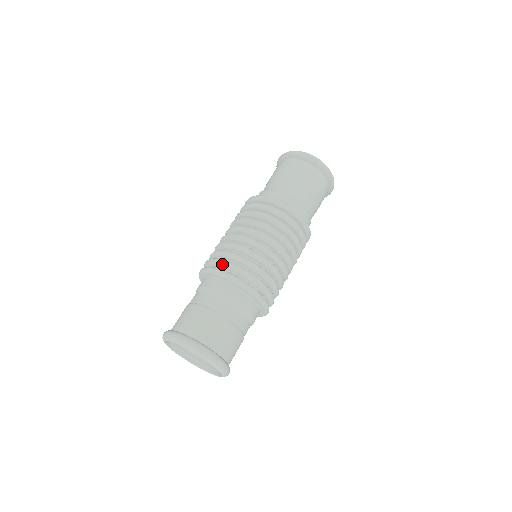
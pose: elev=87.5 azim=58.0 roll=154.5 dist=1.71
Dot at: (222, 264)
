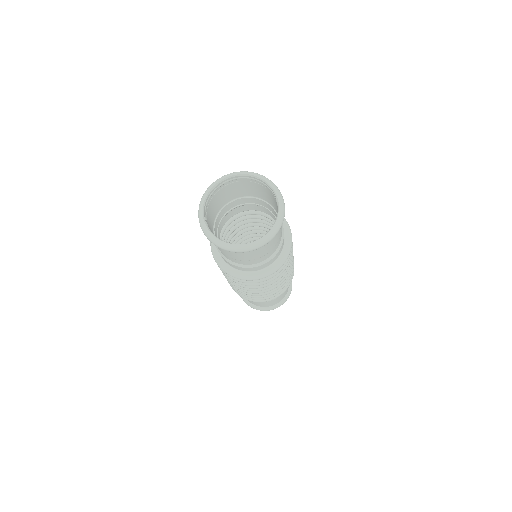
Dot at: occluded
